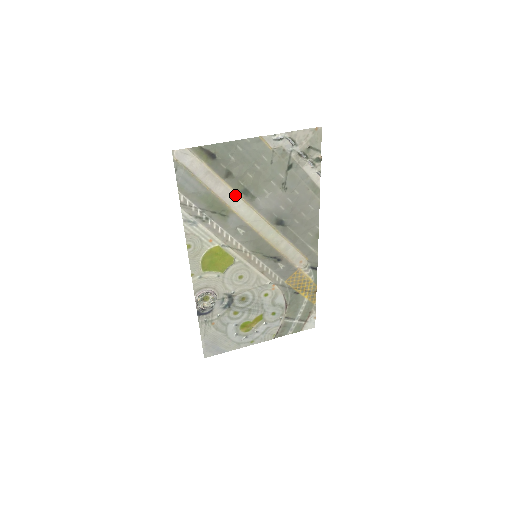
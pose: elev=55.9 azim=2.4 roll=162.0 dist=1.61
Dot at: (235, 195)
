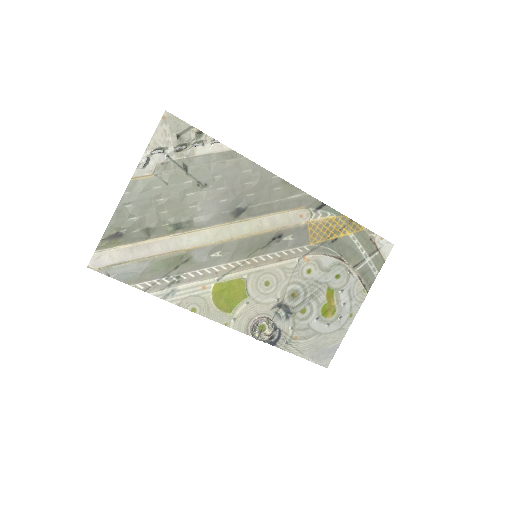
Dot at: (174, 238)
